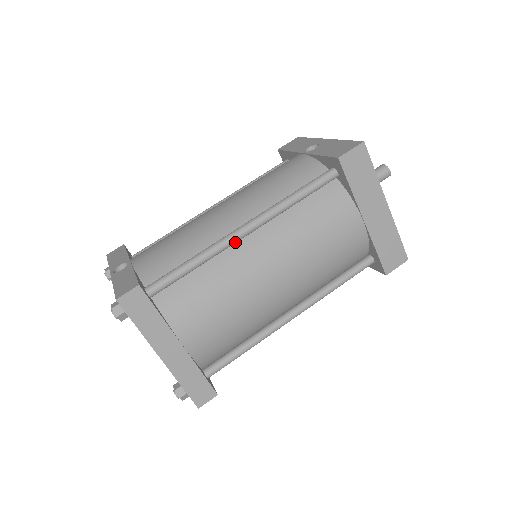
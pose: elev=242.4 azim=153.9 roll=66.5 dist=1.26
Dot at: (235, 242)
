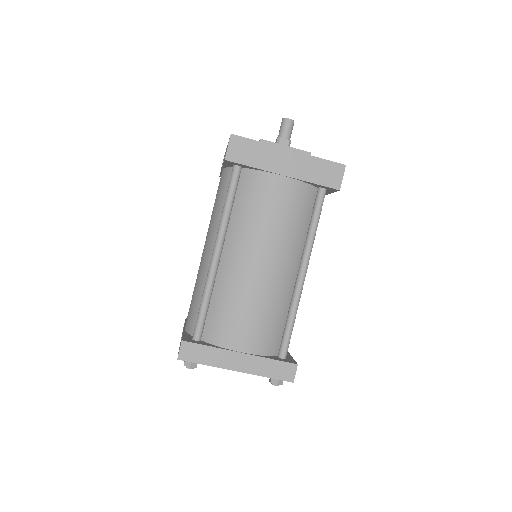
Dot at: (217, 266)
